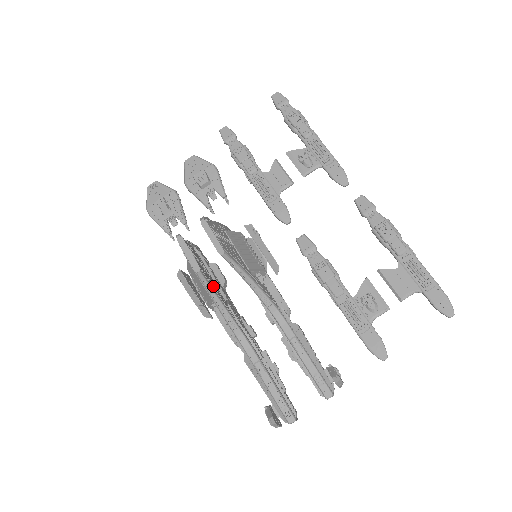
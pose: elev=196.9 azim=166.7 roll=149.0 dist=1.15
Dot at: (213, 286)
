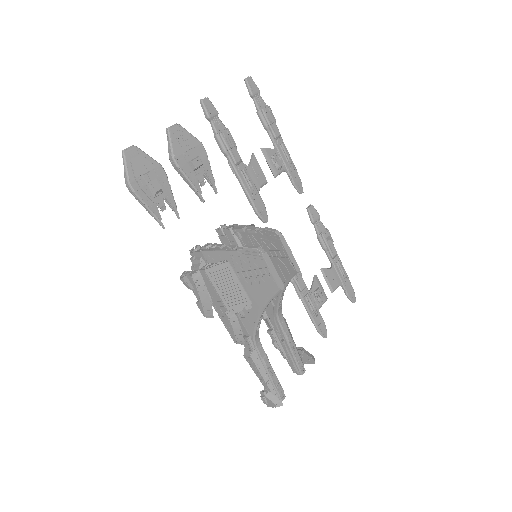
Dot at: occluded
